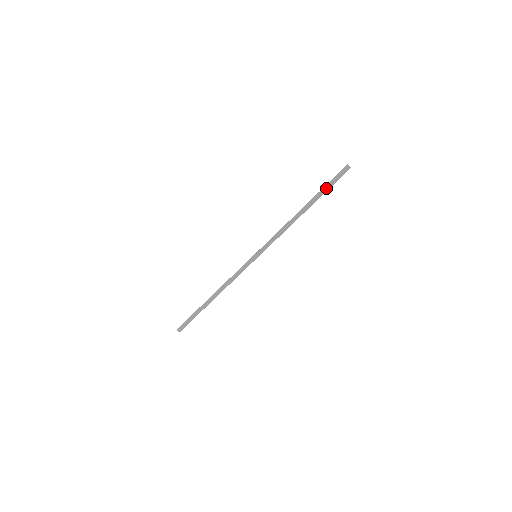
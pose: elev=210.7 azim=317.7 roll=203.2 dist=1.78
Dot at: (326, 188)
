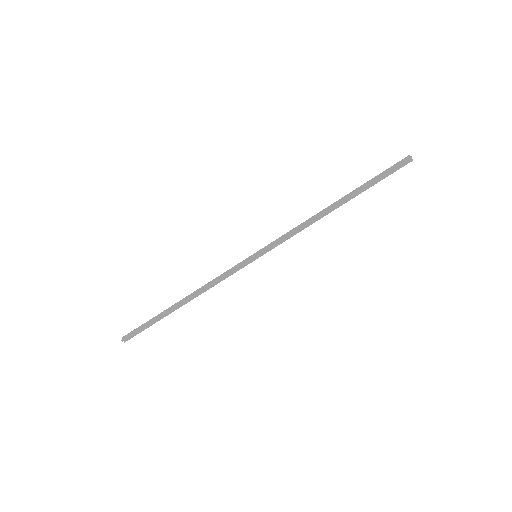
Dot at: (374, 181)
